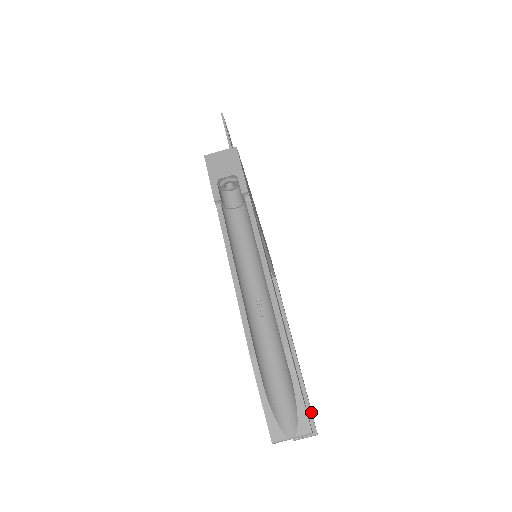
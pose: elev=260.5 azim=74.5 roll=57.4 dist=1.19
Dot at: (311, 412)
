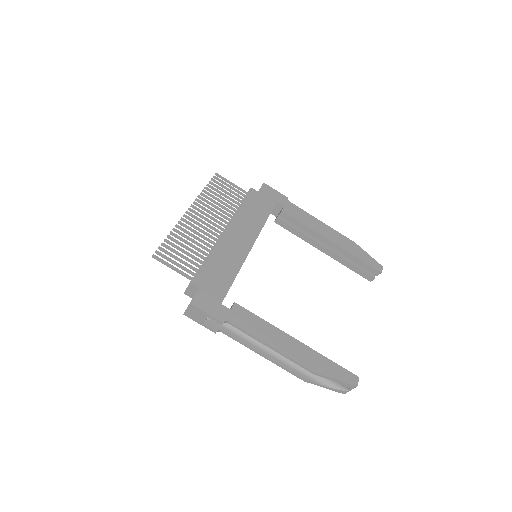
Dot at: (368, 265)
